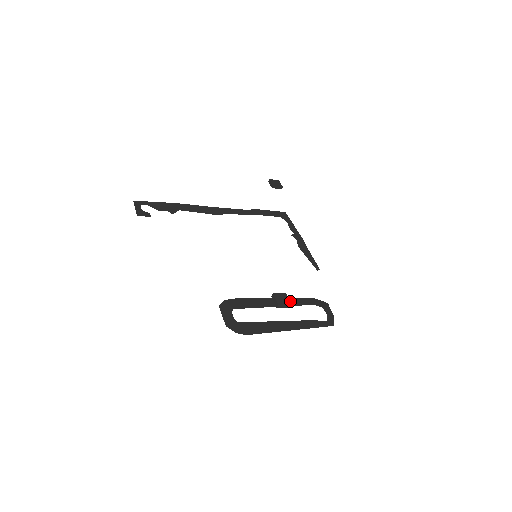
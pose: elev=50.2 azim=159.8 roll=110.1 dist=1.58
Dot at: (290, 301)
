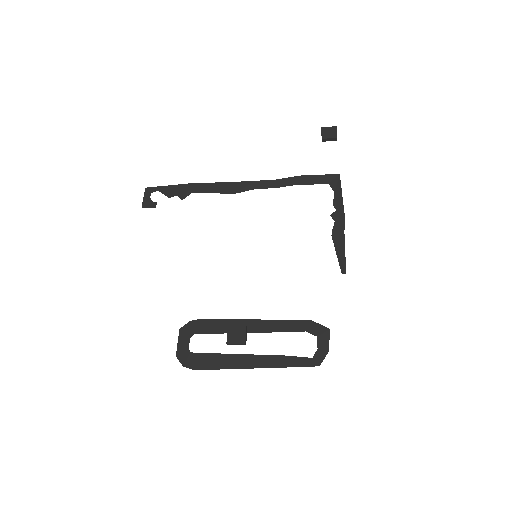
Dot at: (273, 325)
